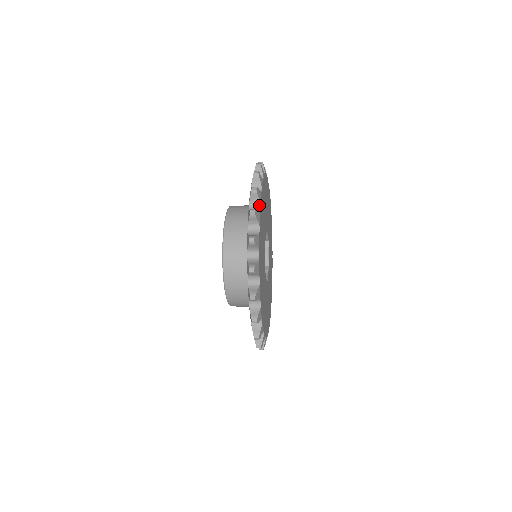
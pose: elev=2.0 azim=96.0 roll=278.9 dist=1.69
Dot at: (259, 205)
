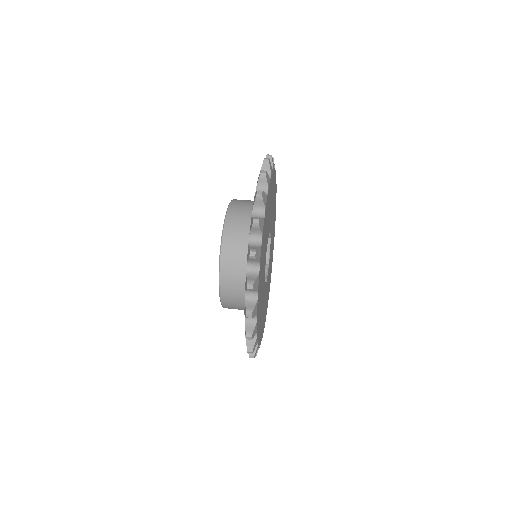
Dot at: (256, 316)
